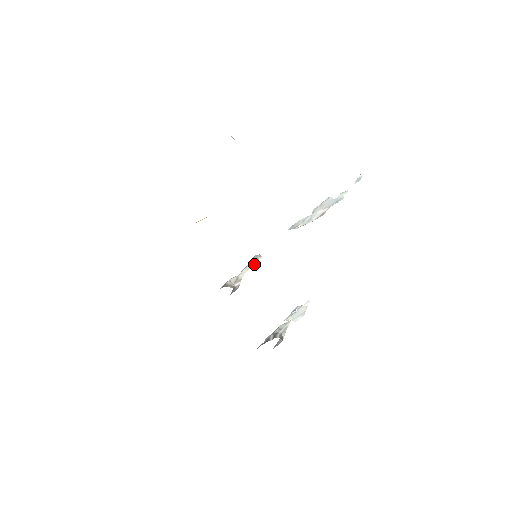
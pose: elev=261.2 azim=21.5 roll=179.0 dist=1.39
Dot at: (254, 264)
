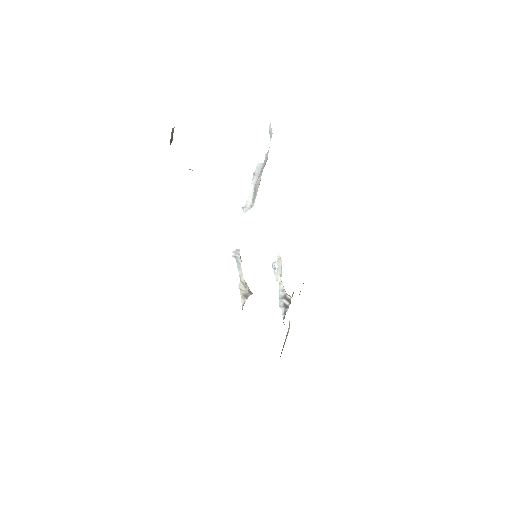
Dot at: (240, 261)
